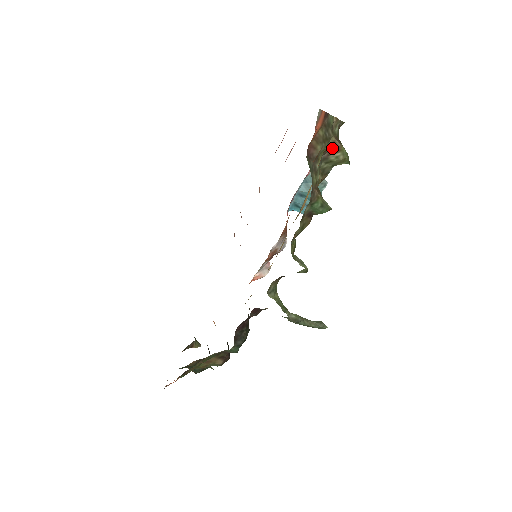
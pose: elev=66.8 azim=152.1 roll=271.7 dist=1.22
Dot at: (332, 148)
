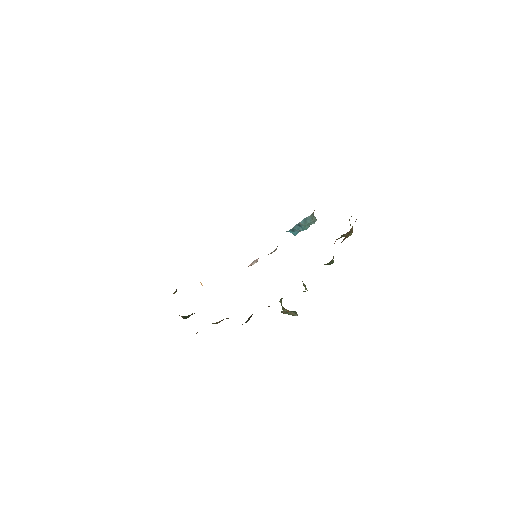
Dot at: occluded
